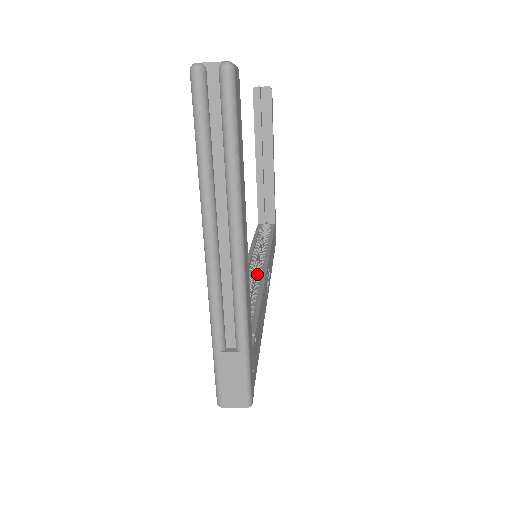
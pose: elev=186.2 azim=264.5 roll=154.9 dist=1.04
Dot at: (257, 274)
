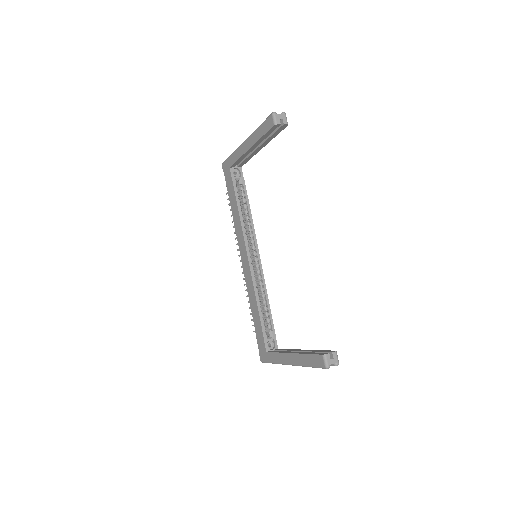
Dot at: (256, 267)
